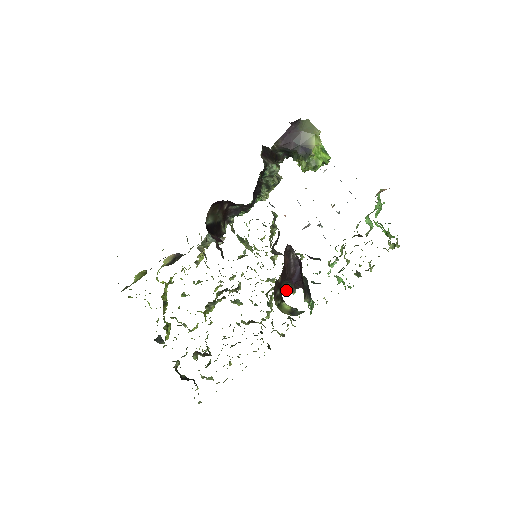
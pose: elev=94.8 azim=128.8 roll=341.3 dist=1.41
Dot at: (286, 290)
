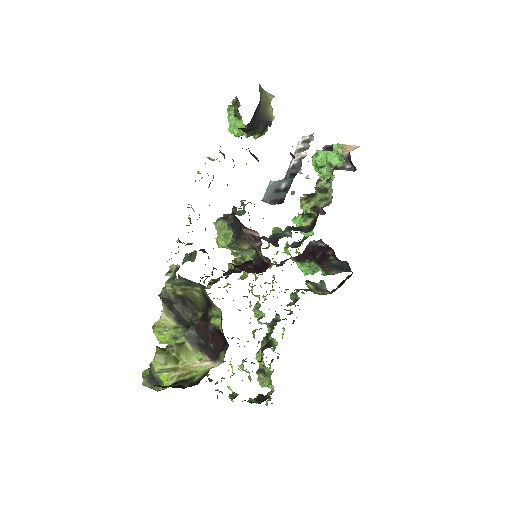
Dot at: (272, 265)
